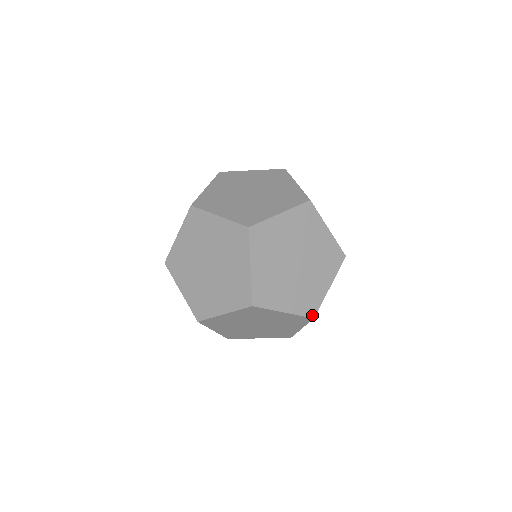
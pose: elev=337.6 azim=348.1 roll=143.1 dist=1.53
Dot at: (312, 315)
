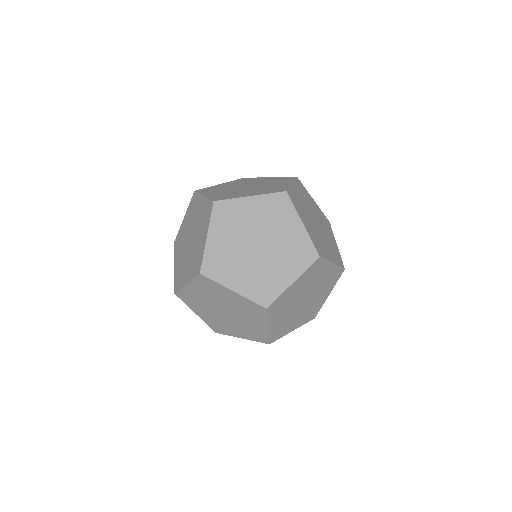
Dot at: (265, 305)
